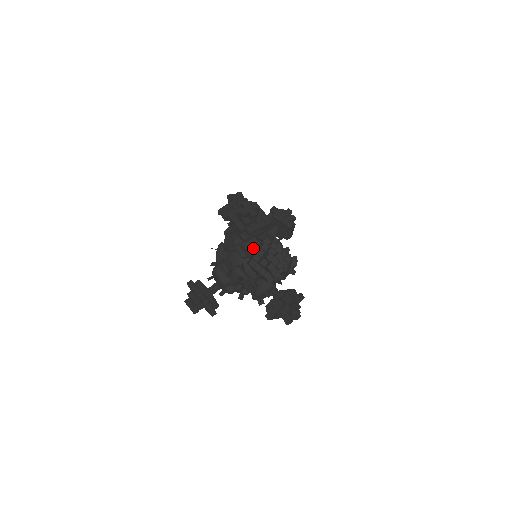
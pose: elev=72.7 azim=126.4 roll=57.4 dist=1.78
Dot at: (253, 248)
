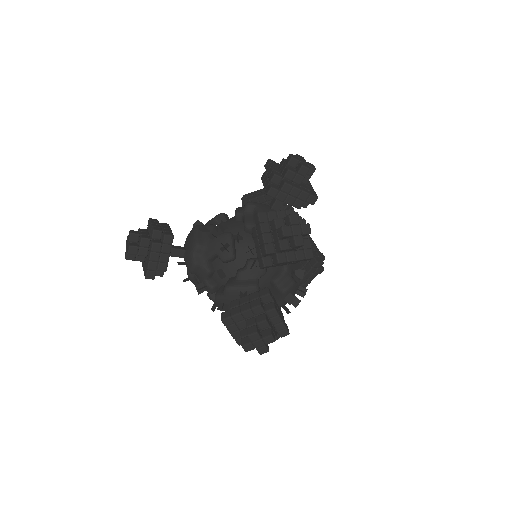
Dot at: occluded
